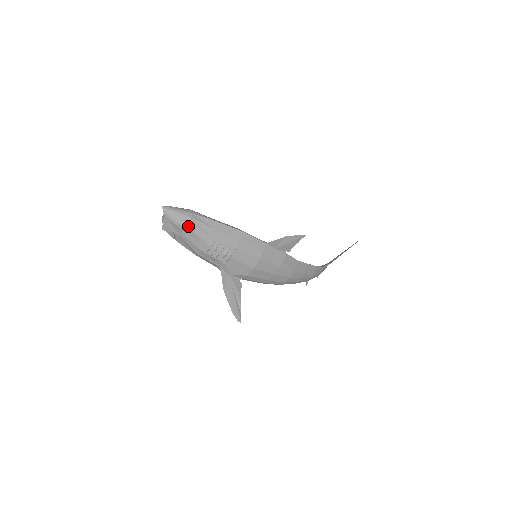
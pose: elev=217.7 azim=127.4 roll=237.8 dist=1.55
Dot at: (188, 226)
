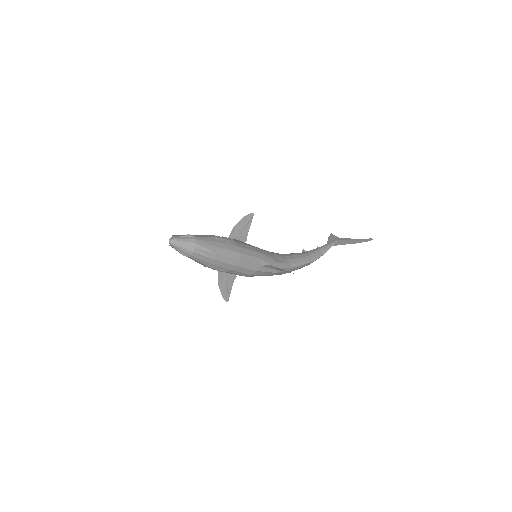
Dot at: (190, 256)
